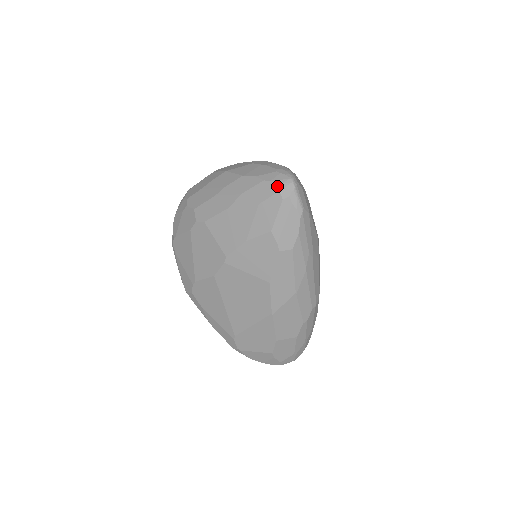
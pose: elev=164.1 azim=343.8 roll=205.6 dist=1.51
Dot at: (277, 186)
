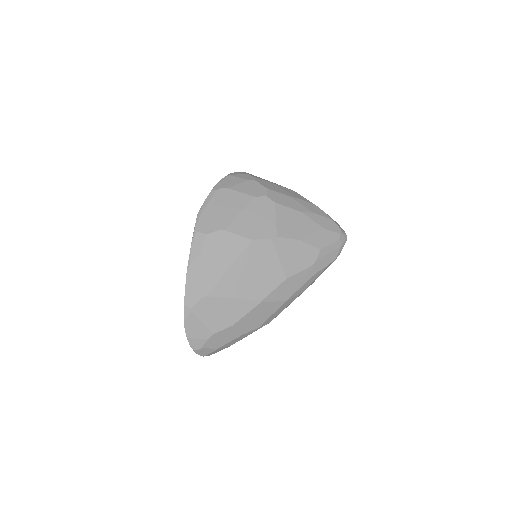
Dot at: (340, 230)
